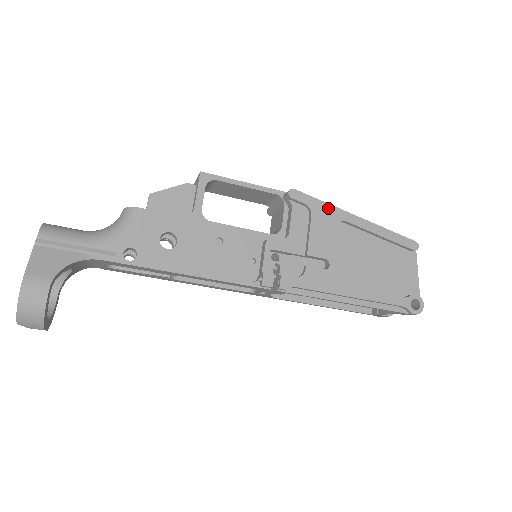
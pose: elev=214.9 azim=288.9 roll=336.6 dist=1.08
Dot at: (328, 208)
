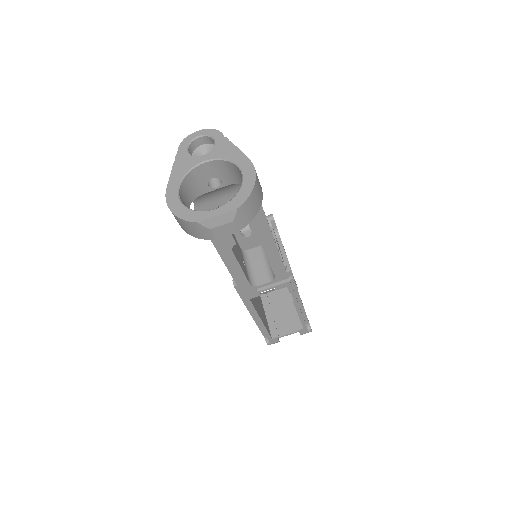
Dot at: occluded
